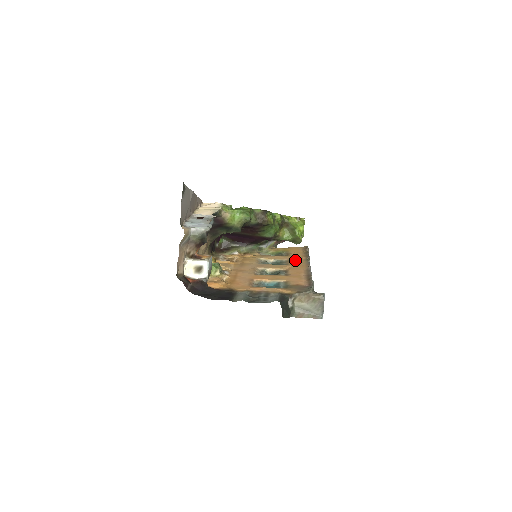
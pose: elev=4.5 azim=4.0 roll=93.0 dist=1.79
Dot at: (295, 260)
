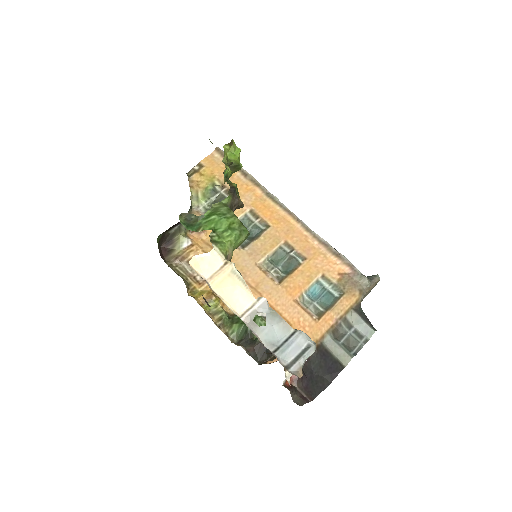
Dot at: (259, 205)
